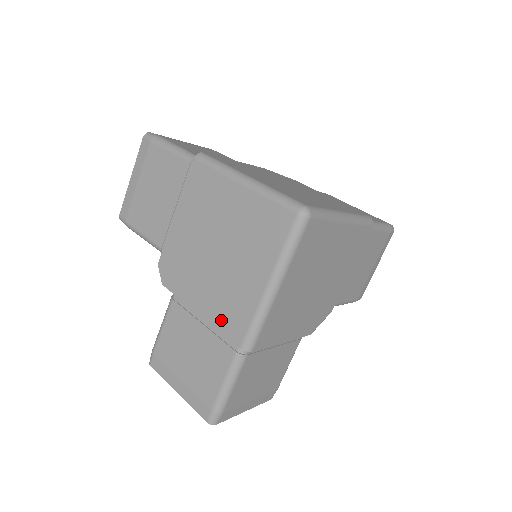
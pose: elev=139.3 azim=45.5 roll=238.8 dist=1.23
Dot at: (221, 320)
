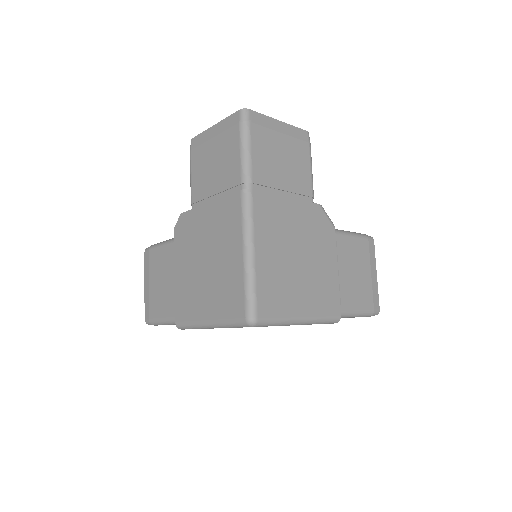
Dot at: (179, 297)
